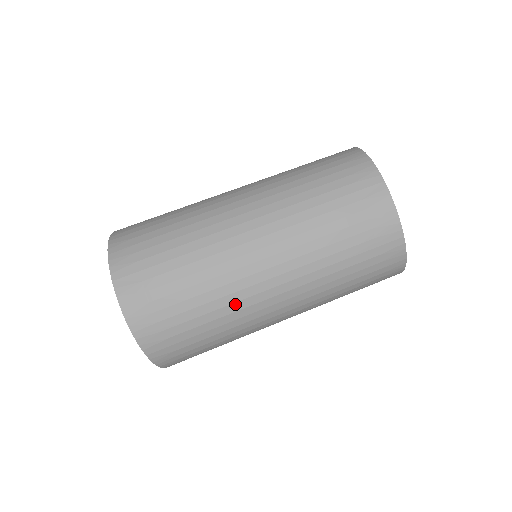
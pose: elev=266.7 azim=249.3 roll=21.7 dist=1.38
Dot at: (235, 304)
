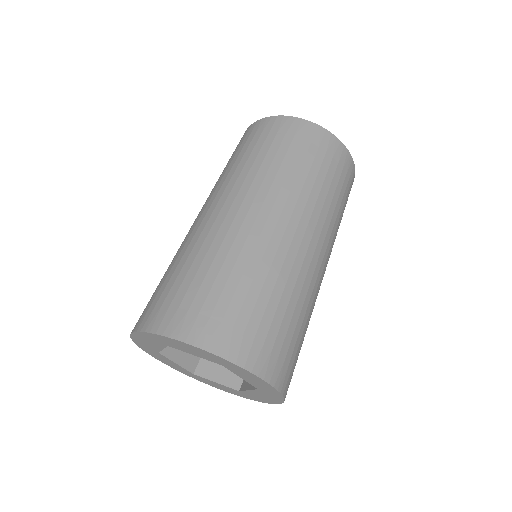
Dot at: (215, 241)
